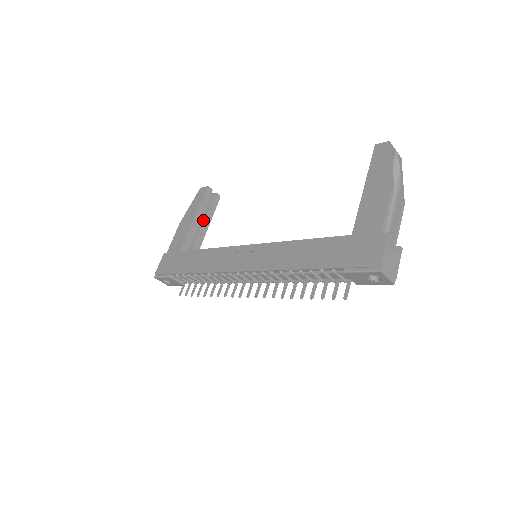
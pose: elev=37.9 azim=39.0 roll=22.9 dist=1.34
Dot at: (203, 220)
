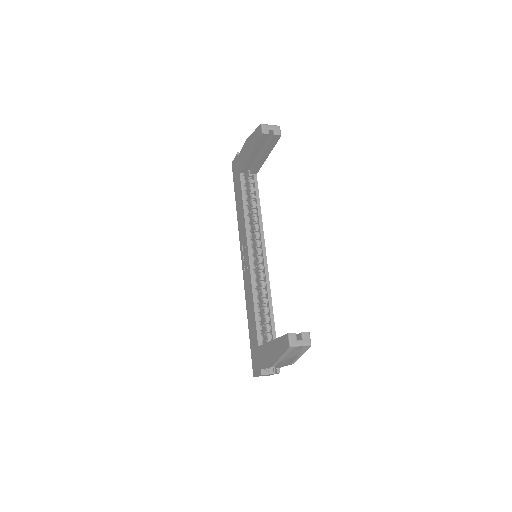
Dot at: (262, 152)
